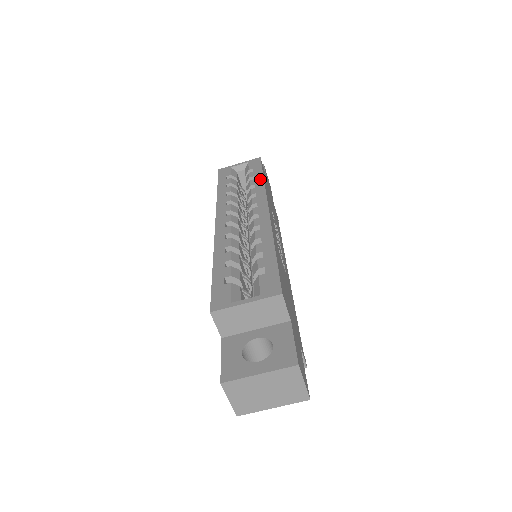
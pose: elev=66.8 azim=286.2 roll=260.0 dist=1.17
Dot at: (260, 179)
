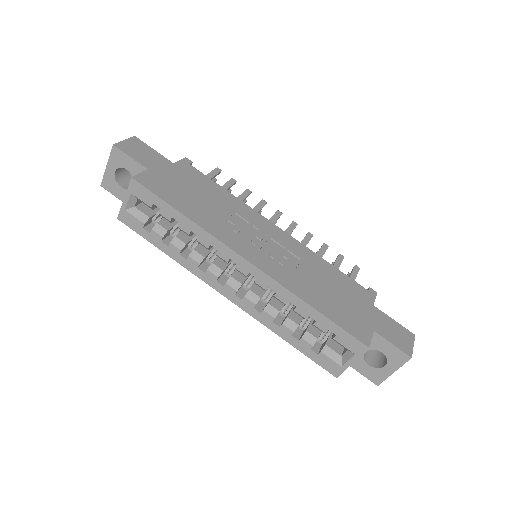
Dot at: (186, 221)
